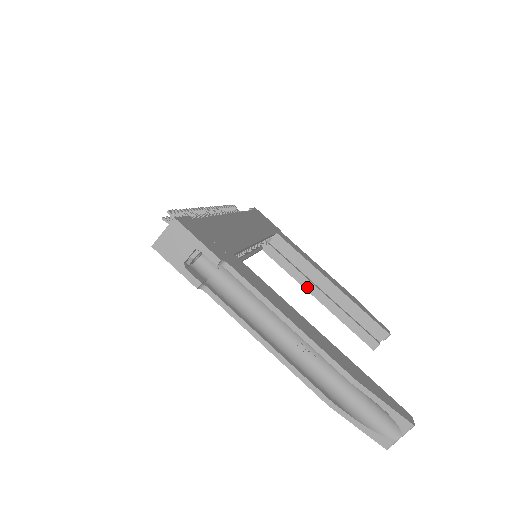
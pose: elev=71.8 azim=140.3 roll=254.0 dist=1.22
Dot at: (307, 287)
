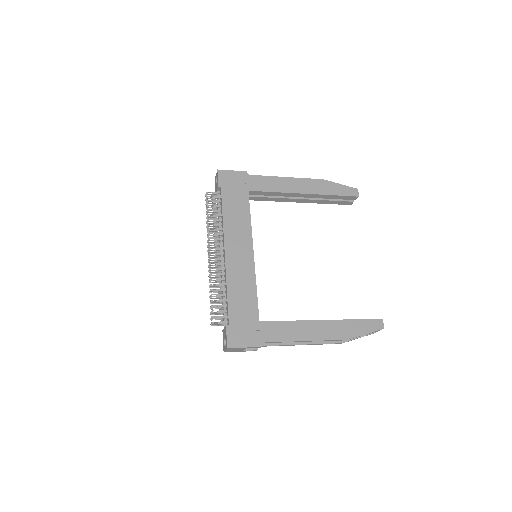
Dot at: (289, 201)
